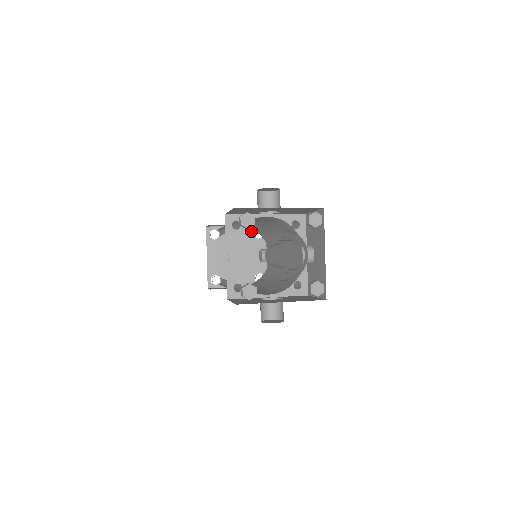
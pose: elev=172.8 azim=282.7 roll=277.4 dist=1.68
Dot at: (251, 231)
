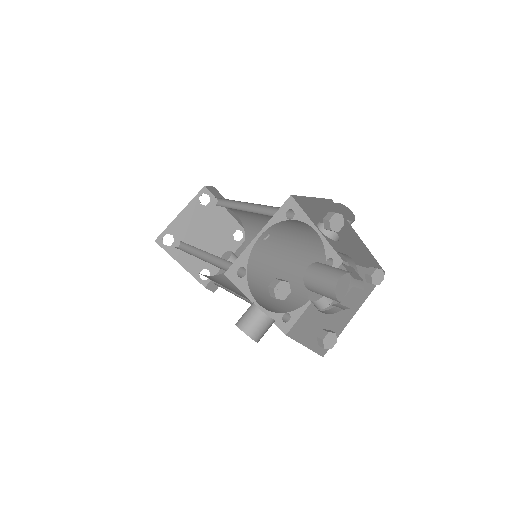
Dot at: (235, 227)
